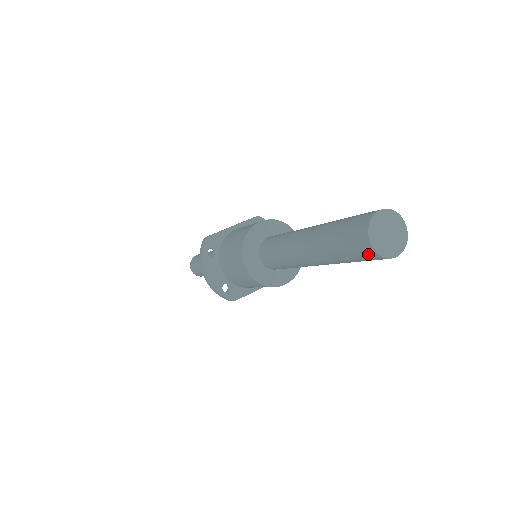
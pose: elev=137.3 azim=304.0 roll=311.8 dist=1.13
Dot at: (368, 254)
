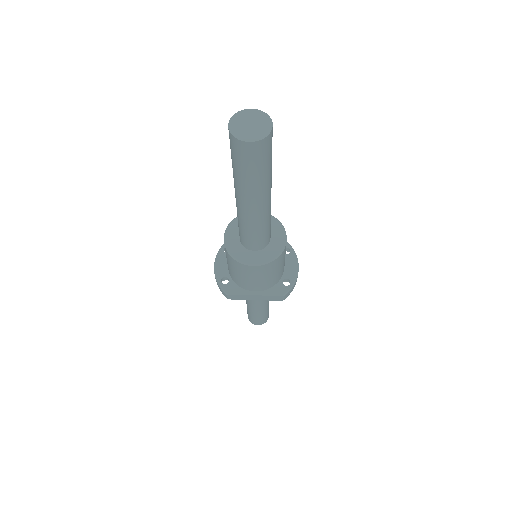
Dot at: (231, 141)
